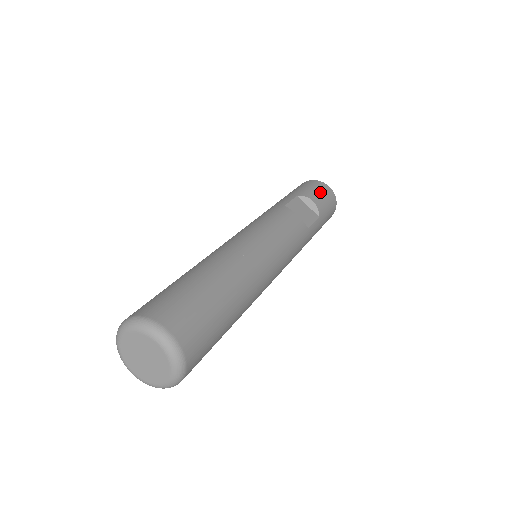
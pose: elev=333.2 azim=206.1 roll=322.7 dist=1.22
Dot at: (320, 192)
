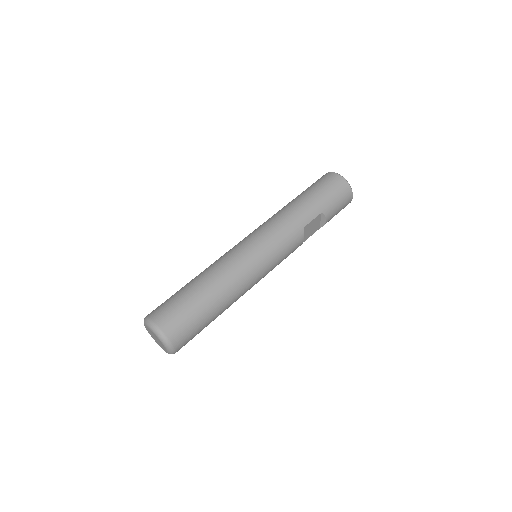
Dot at: (340, 208)
